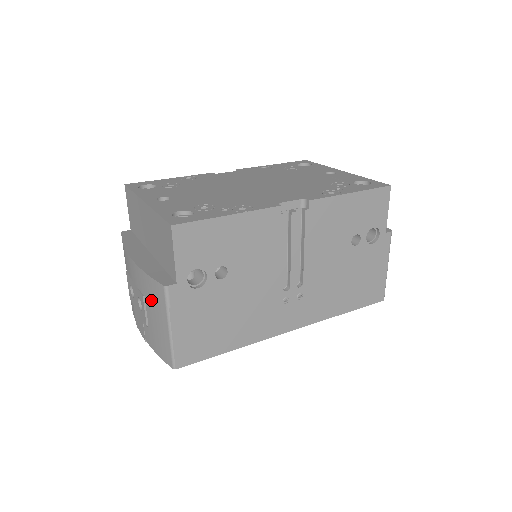
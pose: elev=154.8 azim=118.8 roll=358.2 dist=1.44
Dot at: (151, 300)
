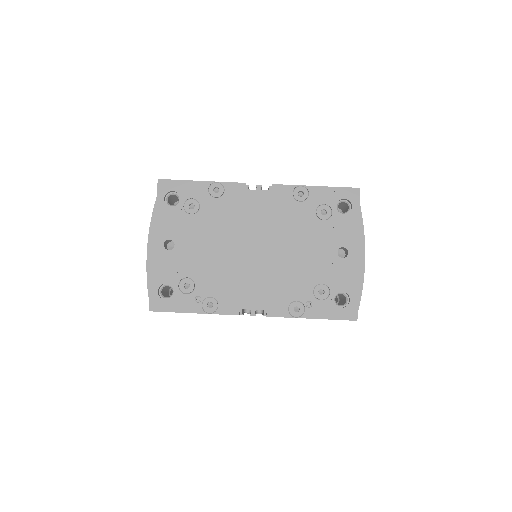
Dot at: occluded
